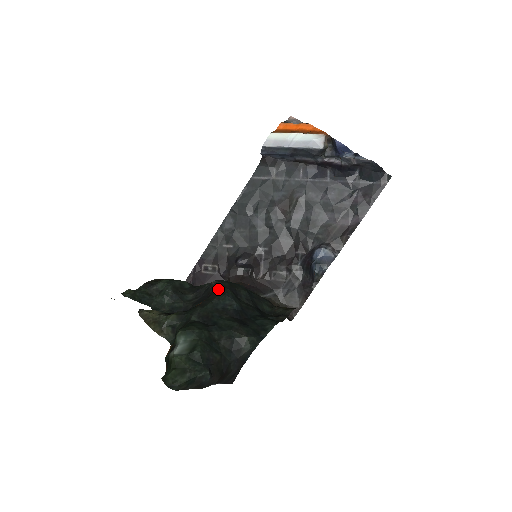
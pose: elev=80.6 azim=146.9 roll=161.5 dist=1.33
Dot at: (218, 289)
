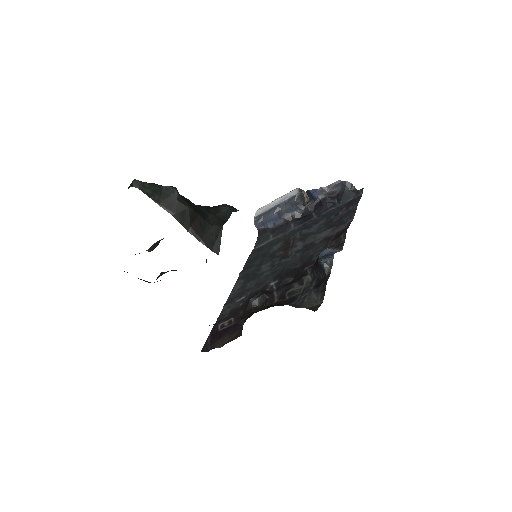
Dot at: occluded
